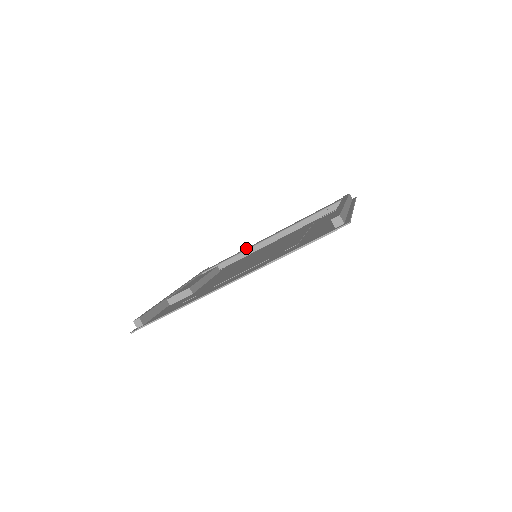
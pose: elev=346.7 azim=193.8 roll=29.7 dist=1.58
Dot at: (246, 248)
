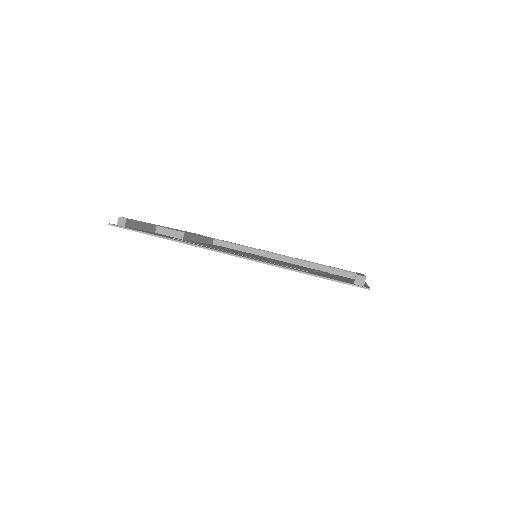
Dot at: occluded
